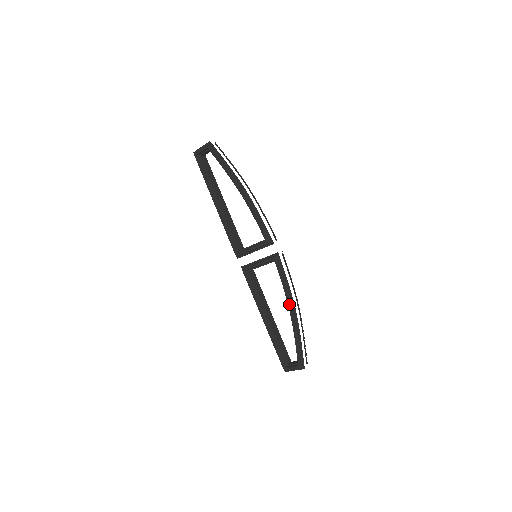
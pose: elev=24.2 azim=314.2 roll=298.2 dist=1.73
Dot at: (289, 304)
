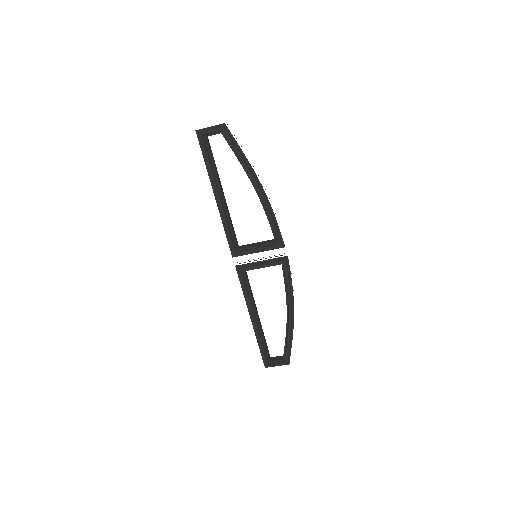
Dot at: (290, 306)
